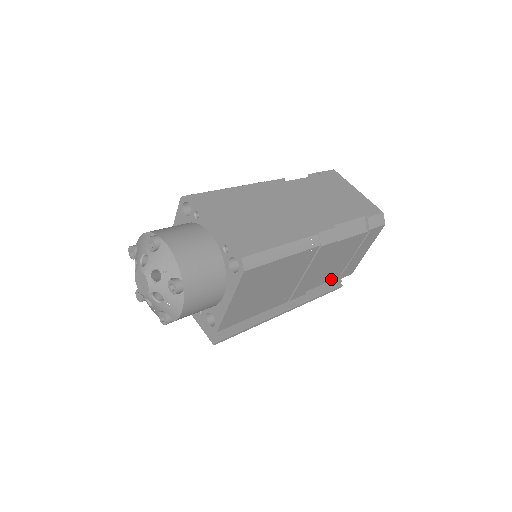
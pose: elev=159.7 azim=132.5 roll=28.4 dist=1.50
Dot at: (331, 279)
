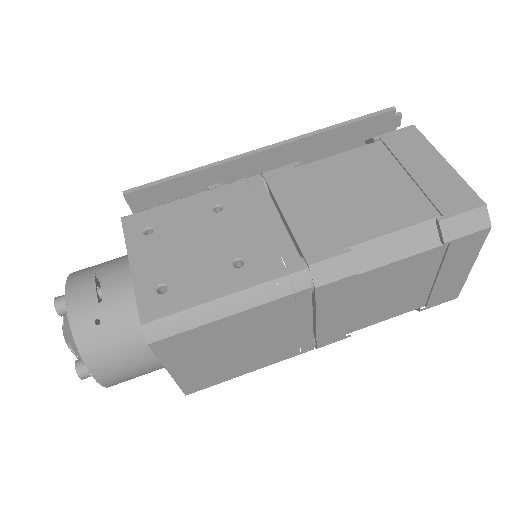
Dot at: occluded
